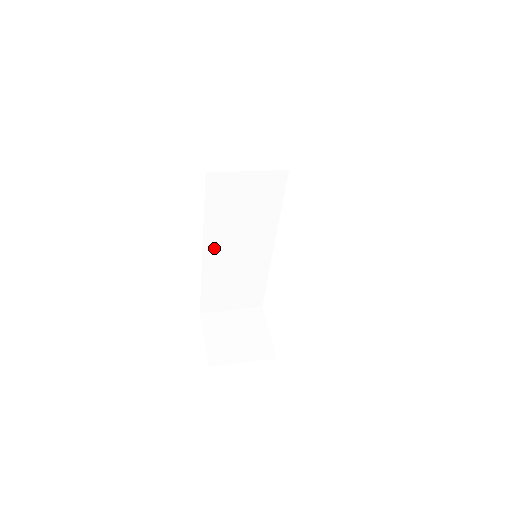
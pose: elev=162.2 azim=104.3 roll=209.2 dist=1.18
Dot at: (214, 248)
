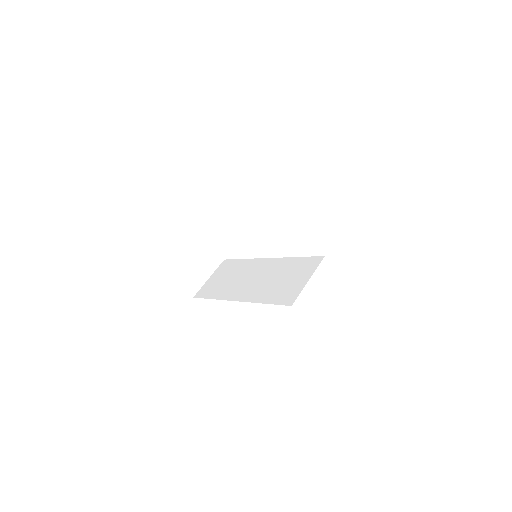
Dot at: occluded
